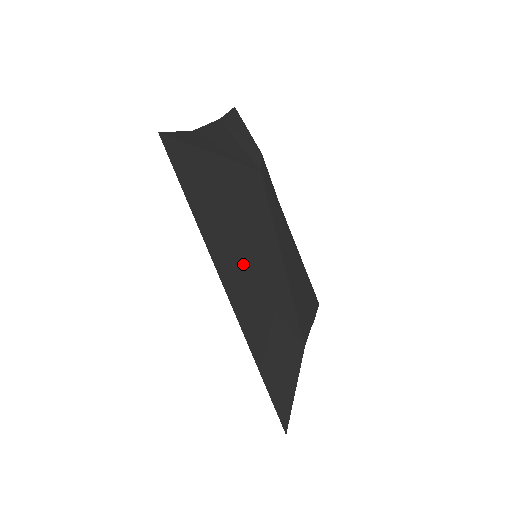
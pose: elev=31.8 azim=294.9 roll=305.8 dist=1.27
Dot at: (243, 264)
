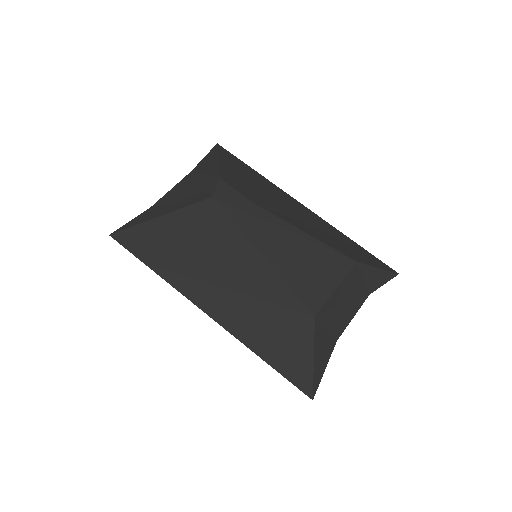
Dot at: (210, 280)
